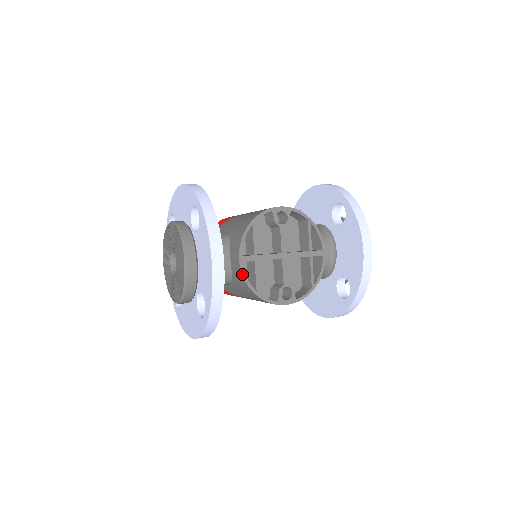
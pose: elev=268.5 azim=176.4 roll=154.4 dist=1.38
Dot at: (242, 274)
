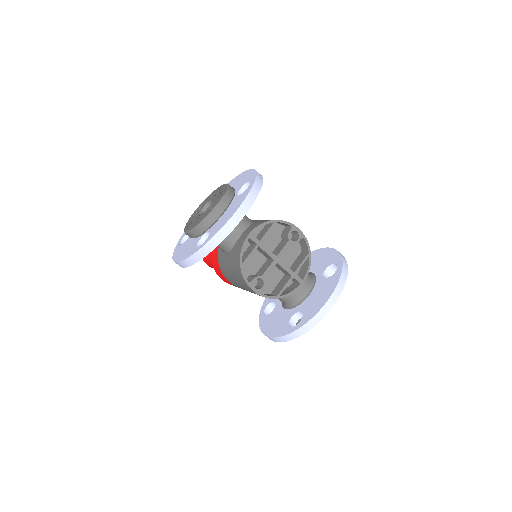
Dot at: (243, 244)
